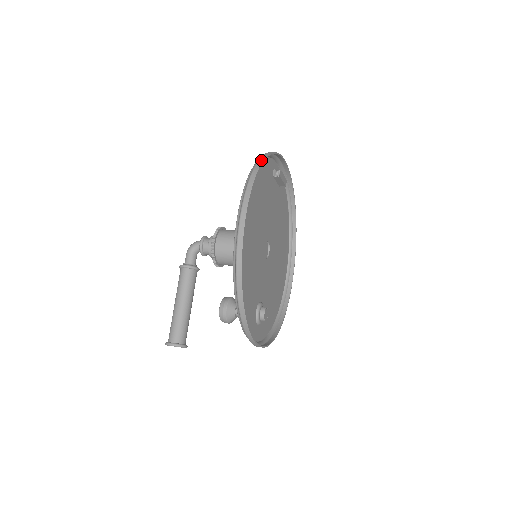
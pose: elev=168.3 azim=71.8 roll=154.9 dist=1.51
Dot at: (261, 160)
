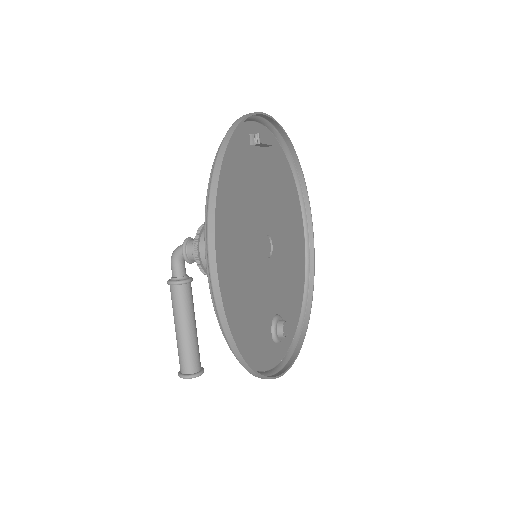
Dot at: (221, 154)
